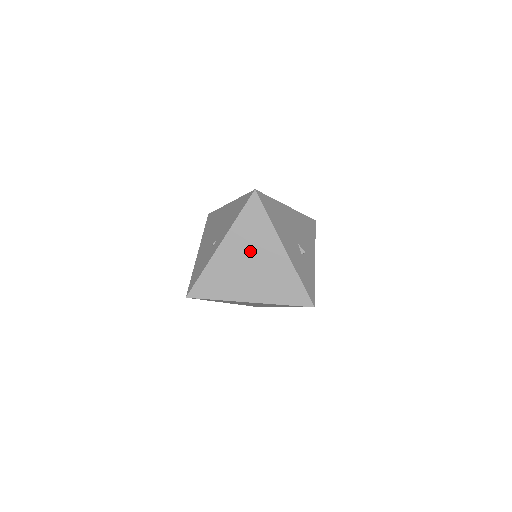
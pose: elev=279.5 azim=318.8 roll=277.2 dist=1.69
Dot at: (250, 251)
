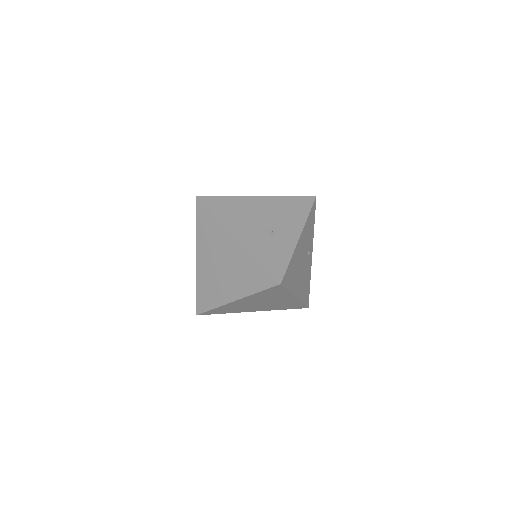
Dot at: (215, 252)
